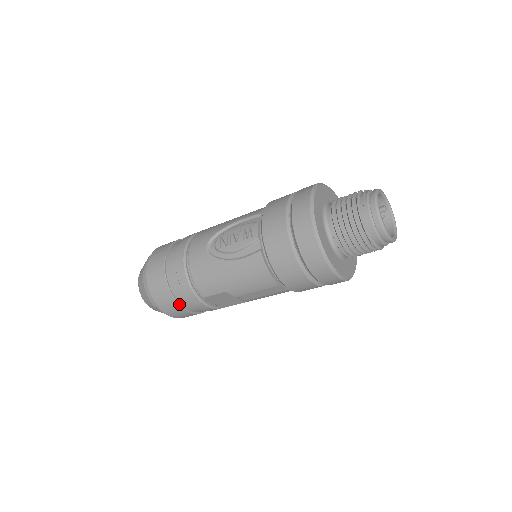
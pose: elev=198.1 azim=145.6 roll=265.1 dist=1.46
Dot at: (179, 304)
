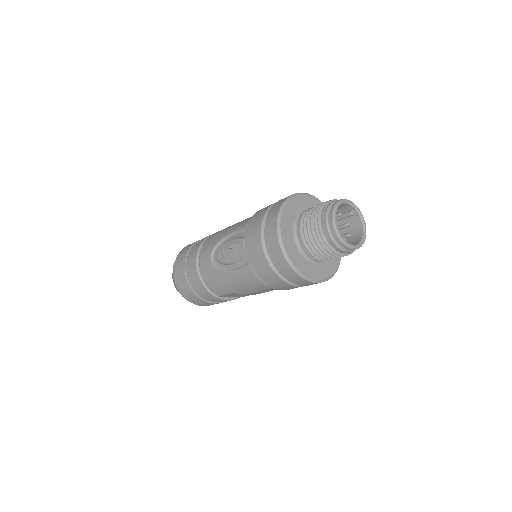
Dot at: (204, 300)
